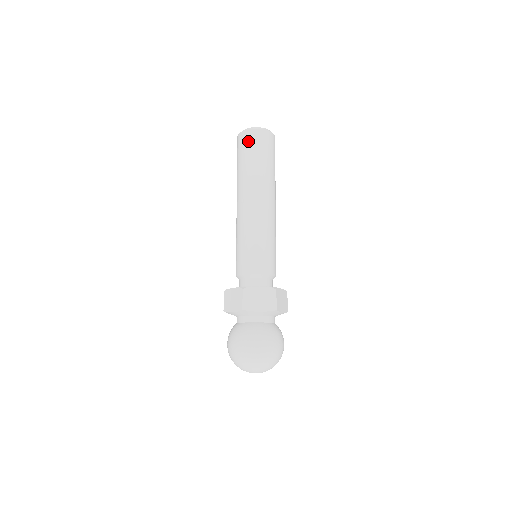
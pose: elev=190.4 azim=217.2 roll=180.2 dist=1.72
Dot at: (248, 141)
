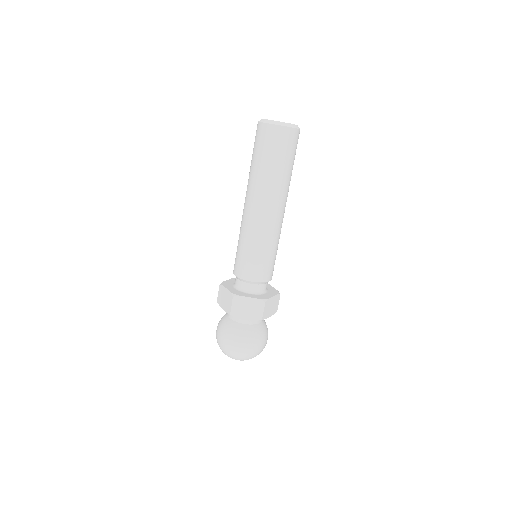
Dot at: (265, 138)
